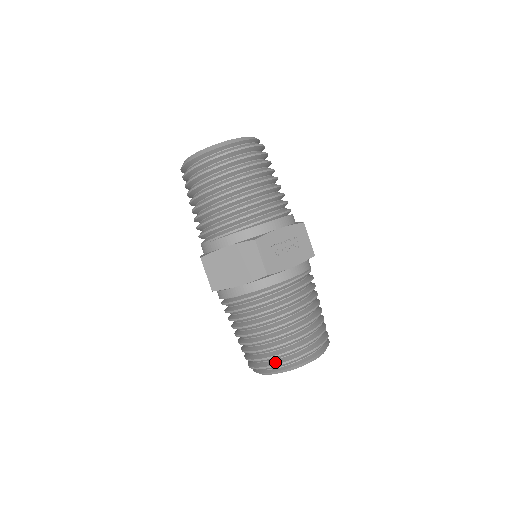
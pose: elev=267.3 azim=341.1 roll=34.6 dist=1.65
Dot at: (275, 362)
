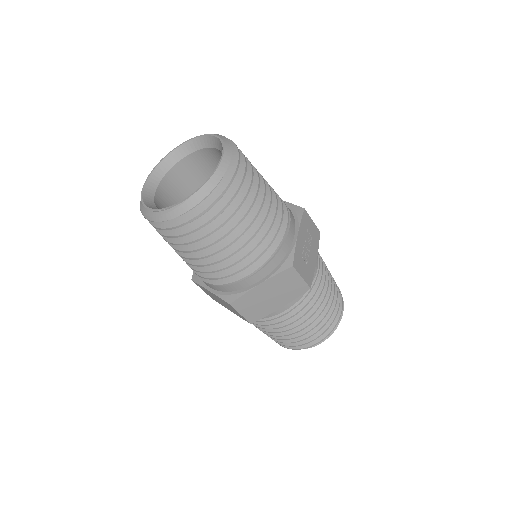
Dot at: (319, 338)
